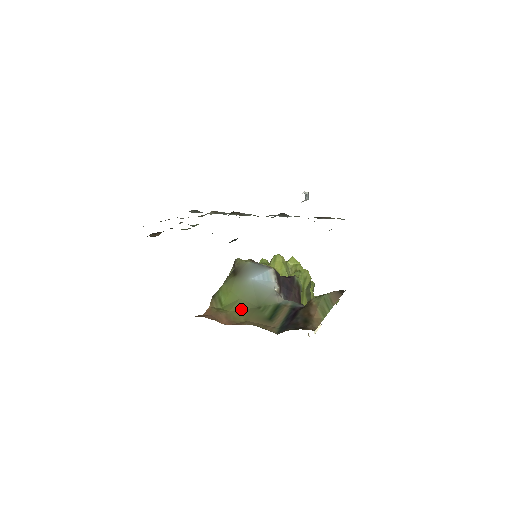
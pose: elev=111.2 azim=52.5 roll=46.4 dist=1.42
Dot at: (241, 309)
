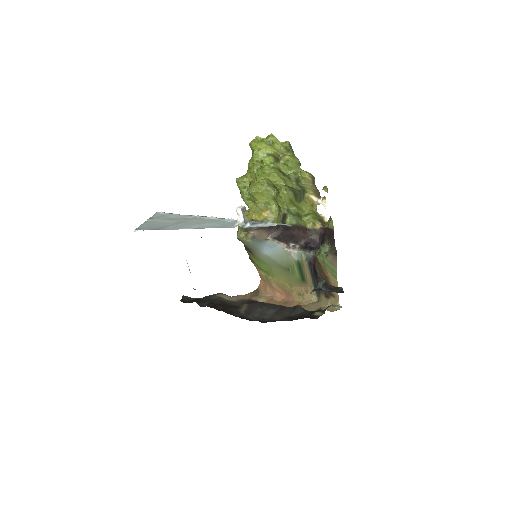
Dot at: (279, 275)
